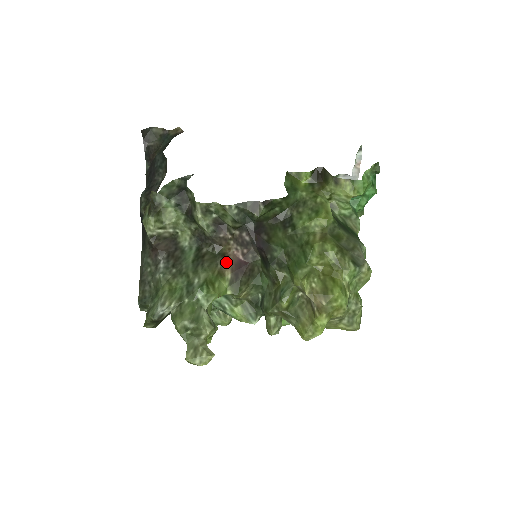
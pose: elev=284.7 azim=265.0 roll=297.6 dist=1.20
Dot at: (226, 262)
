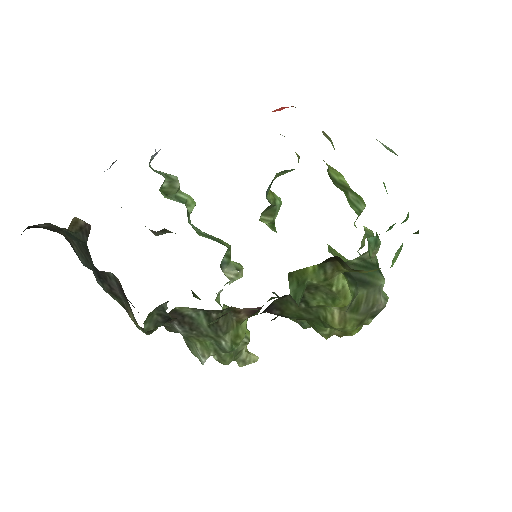
Dot at: (240, 315)
